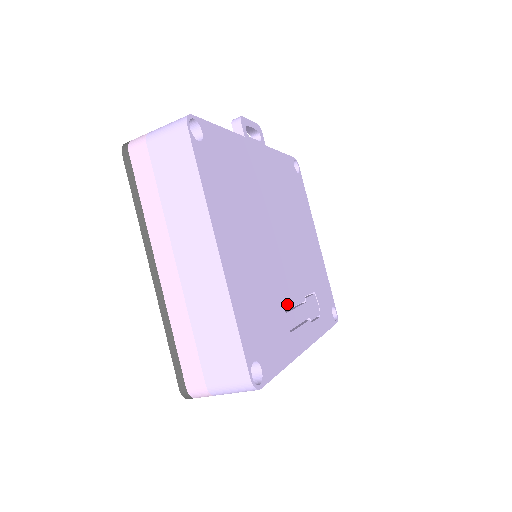
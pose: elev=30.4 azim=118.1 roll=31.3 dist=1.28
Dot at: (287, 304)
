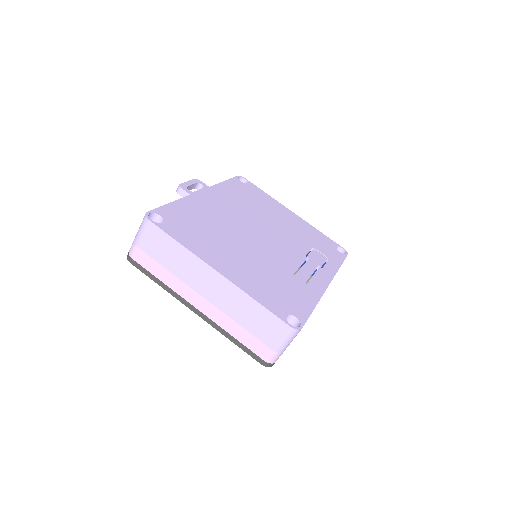
Dot at: (292, 269)
